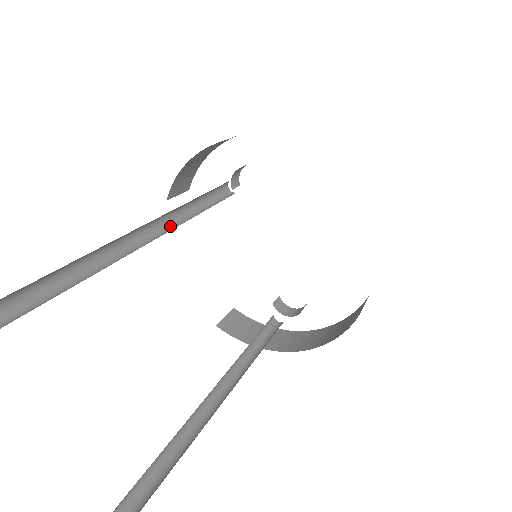
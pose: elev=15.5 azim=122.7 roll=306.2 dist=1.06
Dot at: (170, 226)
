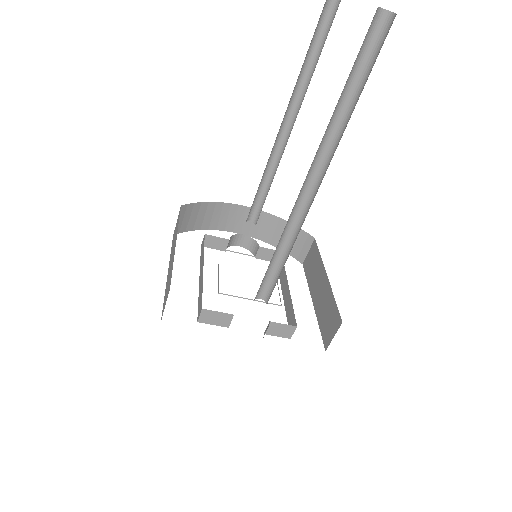
Dot at: occluded
